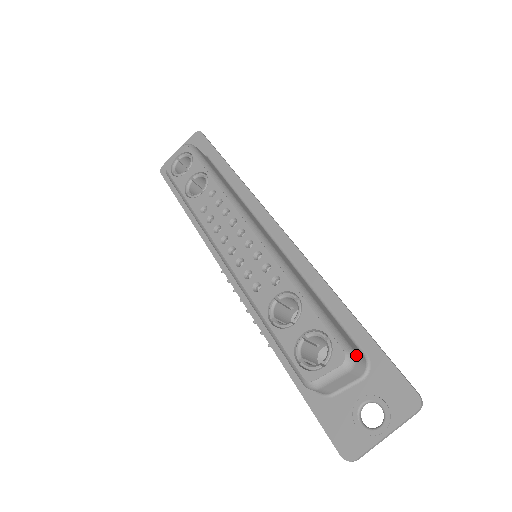
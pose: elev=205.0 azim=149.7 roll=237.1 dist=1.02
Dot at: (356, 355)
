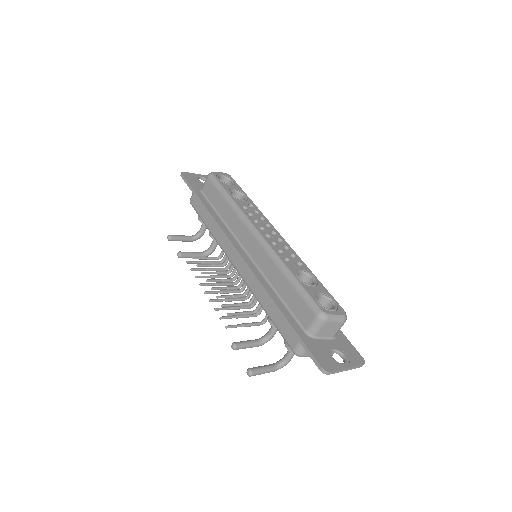
Dot at: occluded
